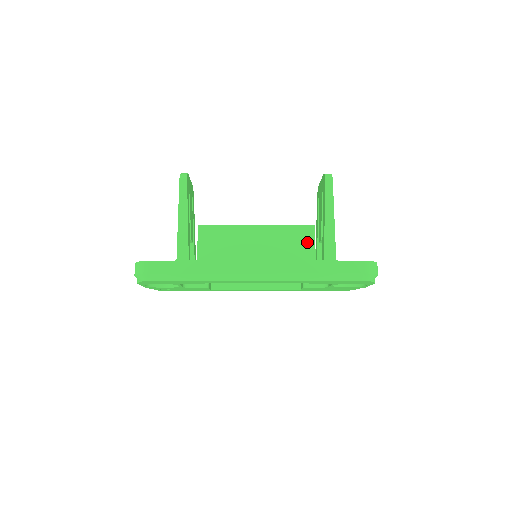
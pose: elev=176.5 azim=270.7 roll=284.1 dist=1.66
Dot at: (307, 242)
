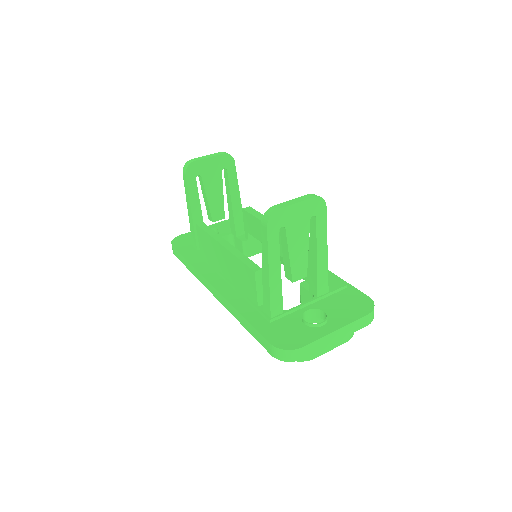
Dot at: (251, 285)
